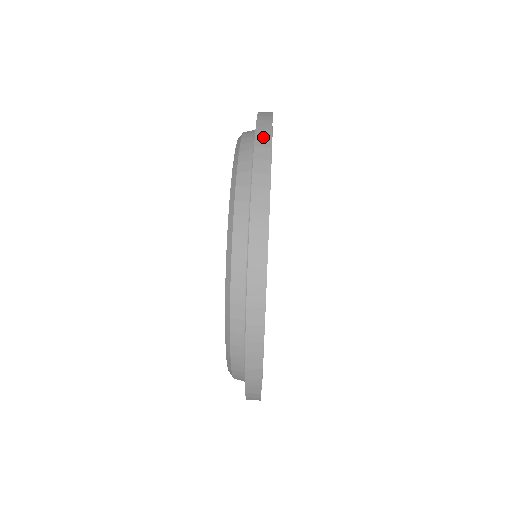
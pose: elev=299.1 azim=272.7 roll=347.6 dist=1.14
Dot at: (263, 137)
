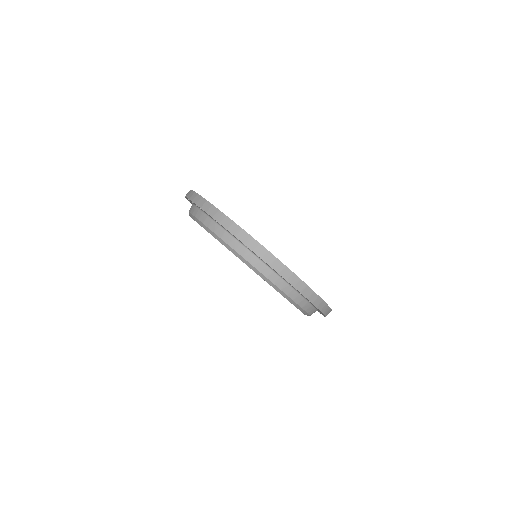
Dot at: (275, 264)
